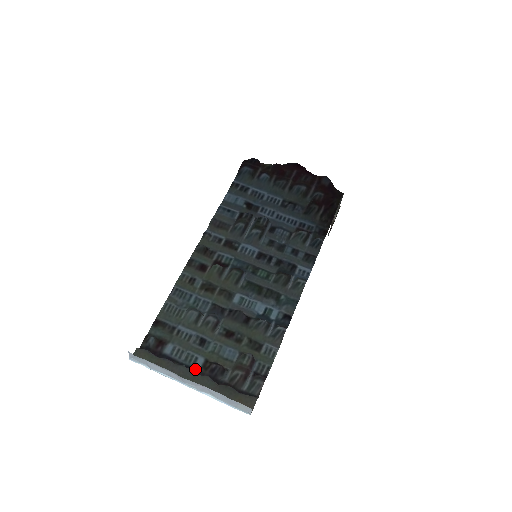
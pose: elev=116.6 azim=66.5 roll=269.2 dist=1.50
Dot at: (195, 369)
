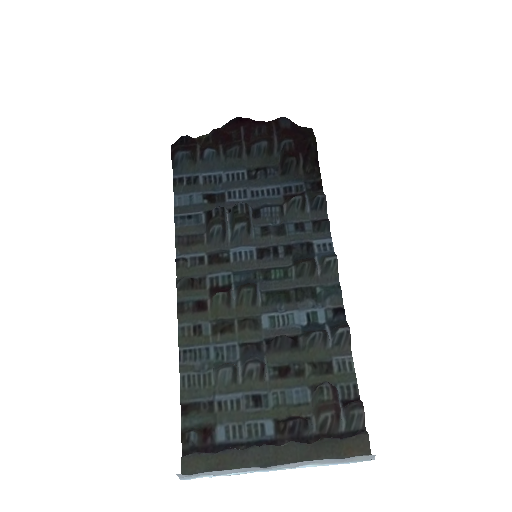
Dot at: (269, 440)
